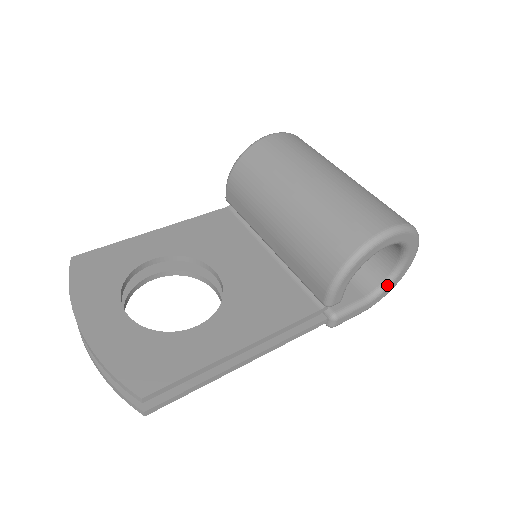
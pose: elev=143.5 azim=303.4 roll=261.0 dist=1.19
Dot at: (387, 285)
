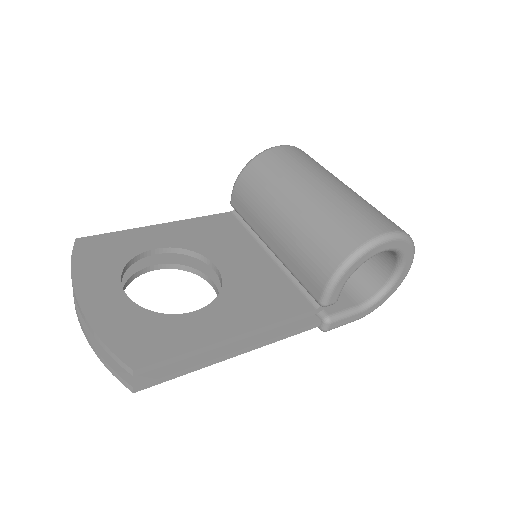
Dot at: (381, 295)
